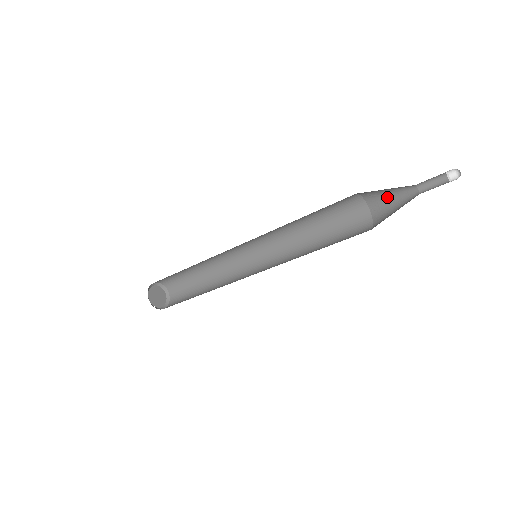
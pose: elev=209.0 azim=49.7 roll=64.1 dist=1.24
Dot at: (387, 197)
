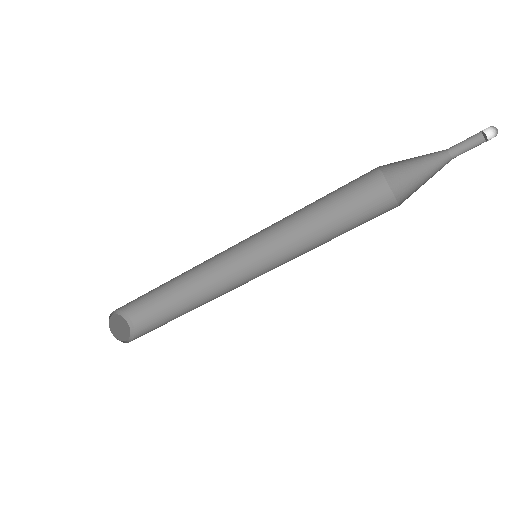
Dot at: (419, 184)
